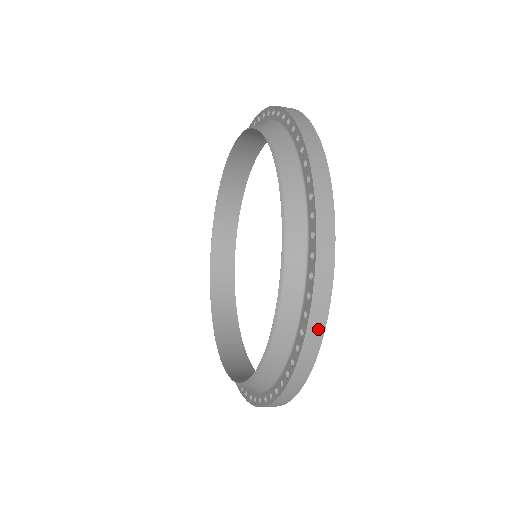
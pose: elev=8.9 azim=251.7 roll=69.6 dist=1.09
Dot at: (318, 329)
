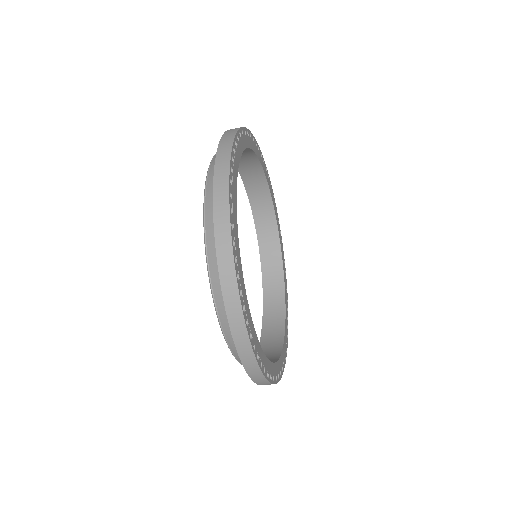
Dot at: (223, 202)
